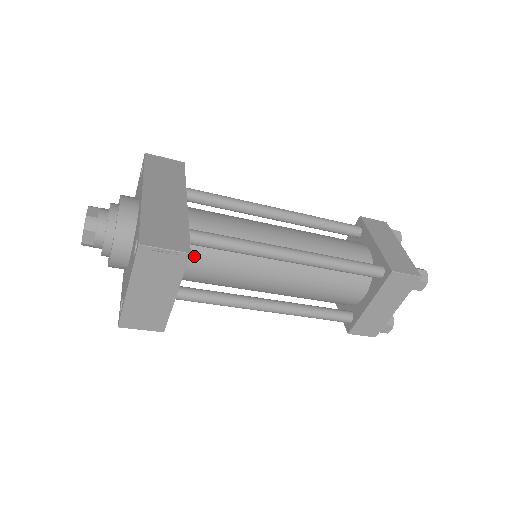
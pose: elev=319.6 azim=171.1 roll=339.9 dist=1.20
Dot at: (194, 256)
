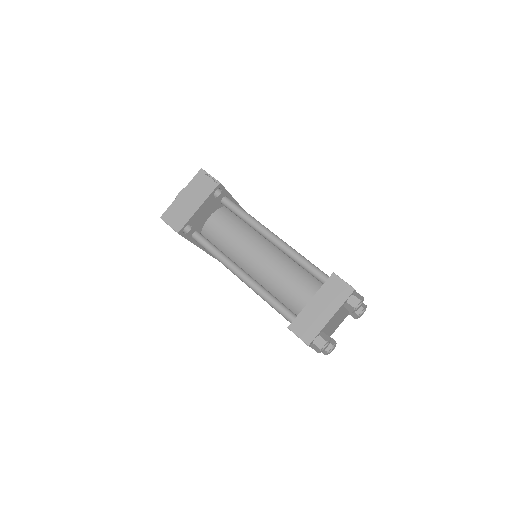
Dot at: (222, 216)
